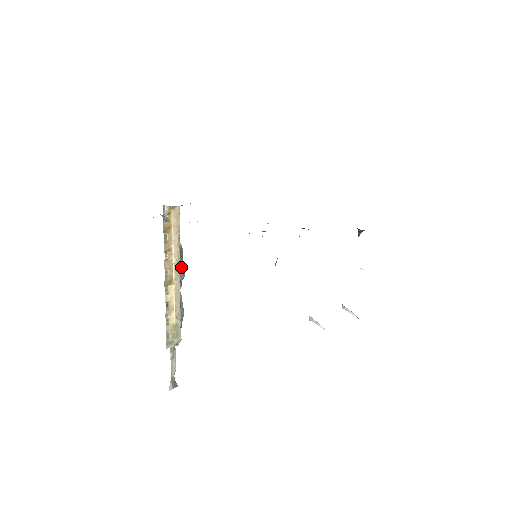
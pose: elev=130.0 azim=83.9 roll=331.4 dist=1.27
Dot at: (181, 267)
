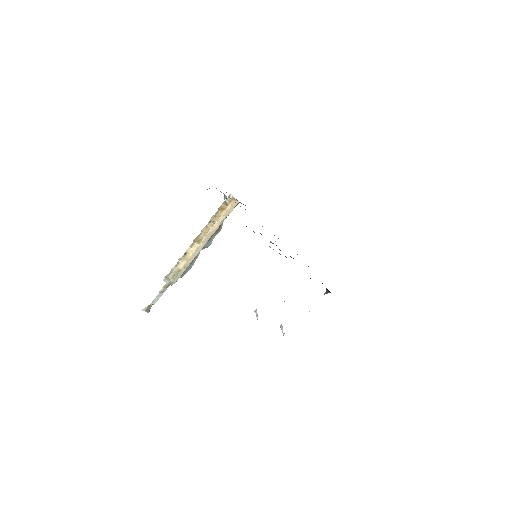
Dot at: (212, 239)
